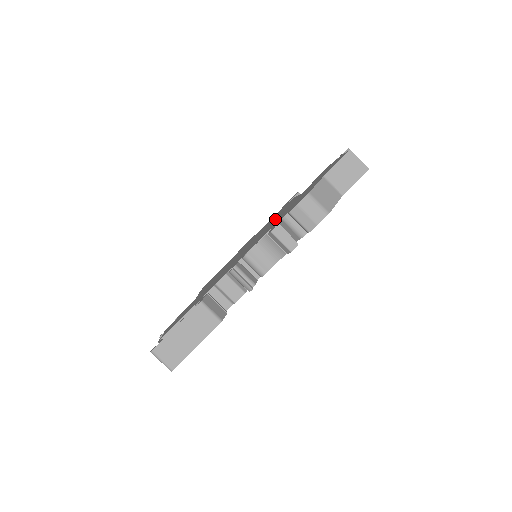
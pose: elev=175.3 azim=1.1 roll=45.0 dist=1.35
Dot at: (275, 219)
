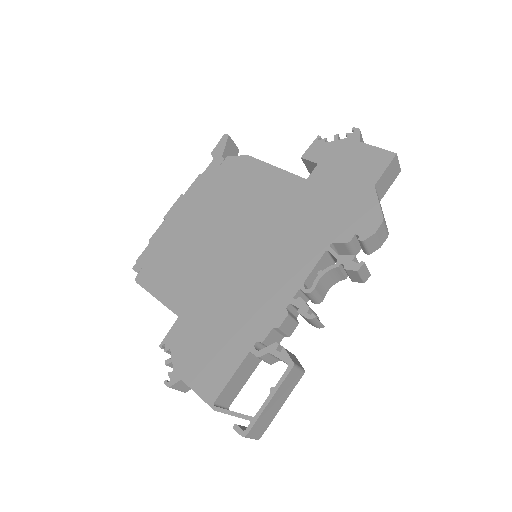
Dot at: (273, 209)
